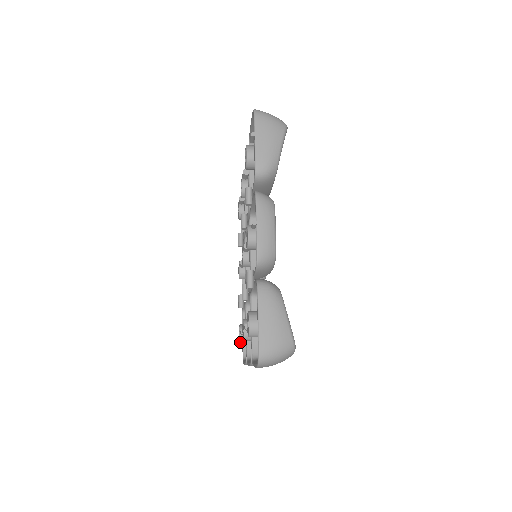
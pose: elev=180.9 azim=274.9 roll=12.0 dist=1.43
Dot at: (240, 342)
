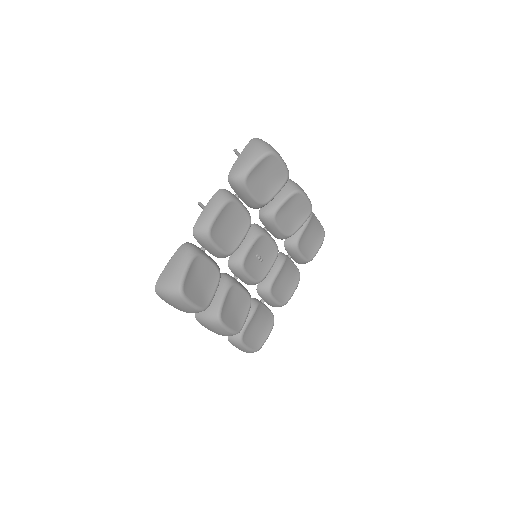
Dot at: occluded
